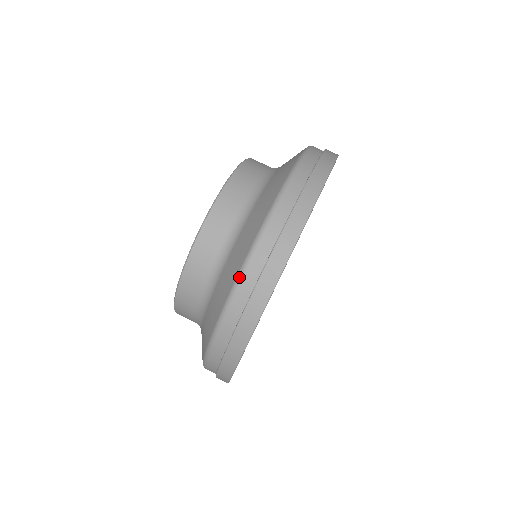
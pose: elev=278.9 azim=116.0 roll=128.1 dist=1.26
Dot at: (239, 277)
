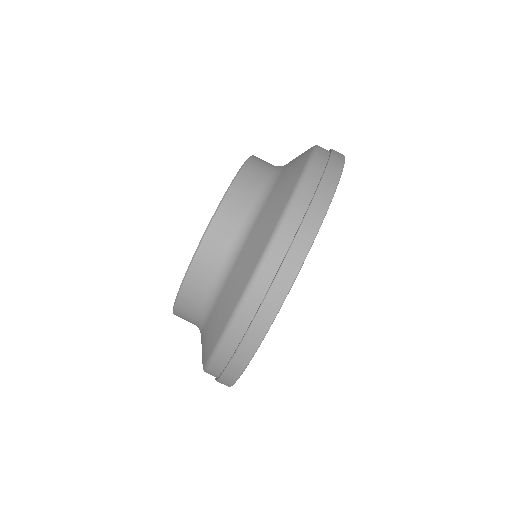
Dot at: (305, 171)
